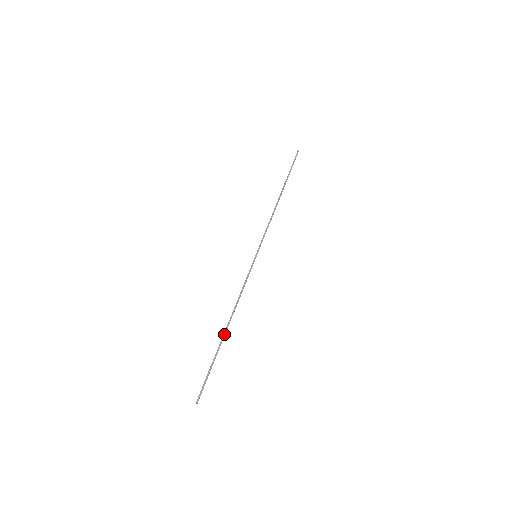
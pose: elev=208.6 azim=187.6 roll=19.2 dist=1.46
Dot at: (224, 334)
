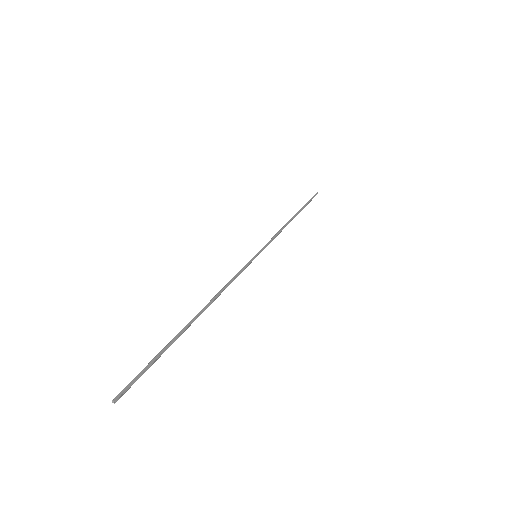
Dot at: (191, 320)
